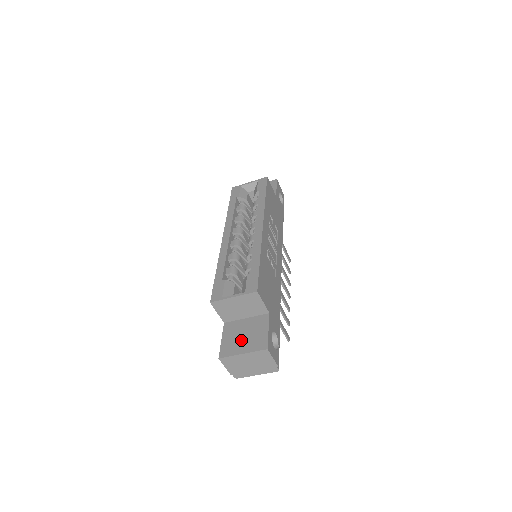
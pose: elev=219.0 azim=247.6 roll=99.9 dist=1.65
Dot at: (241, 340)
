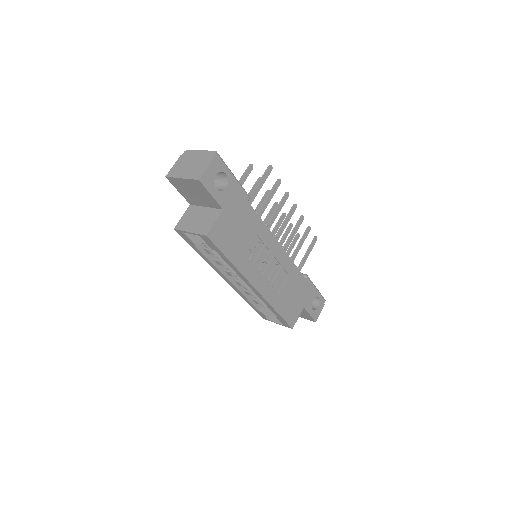
Dot at: occluded
